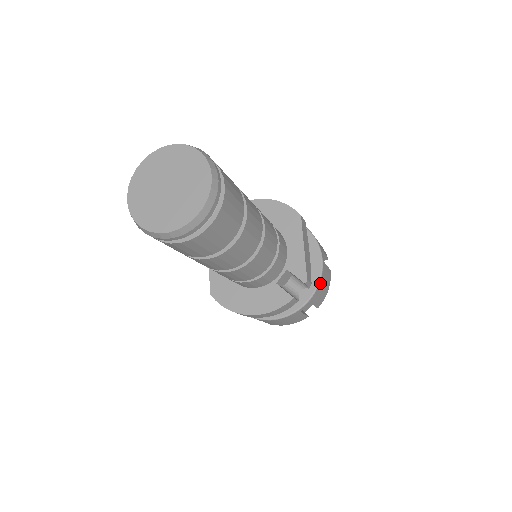
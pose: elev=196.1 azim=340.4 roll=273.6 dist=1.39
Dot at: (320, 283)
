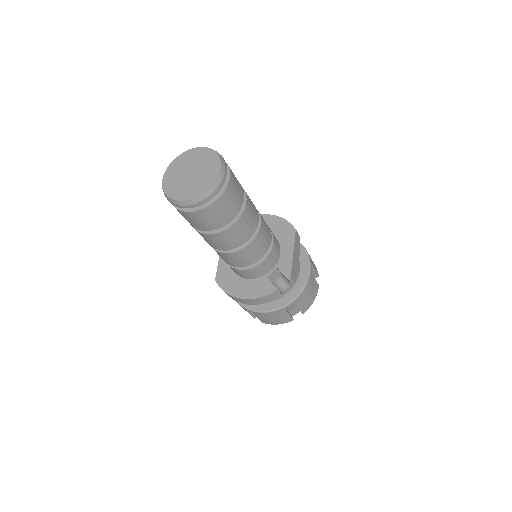
Dot at: (305, 289)
